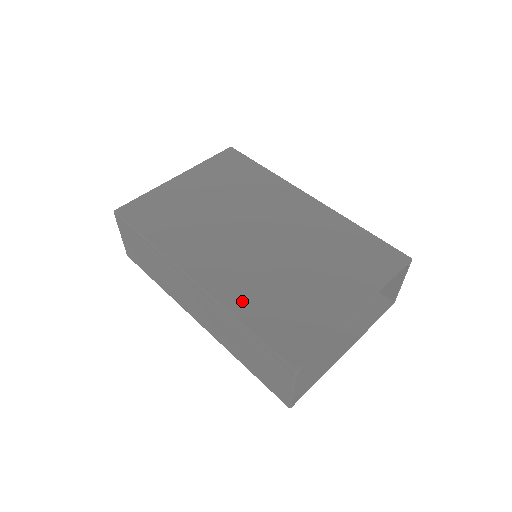
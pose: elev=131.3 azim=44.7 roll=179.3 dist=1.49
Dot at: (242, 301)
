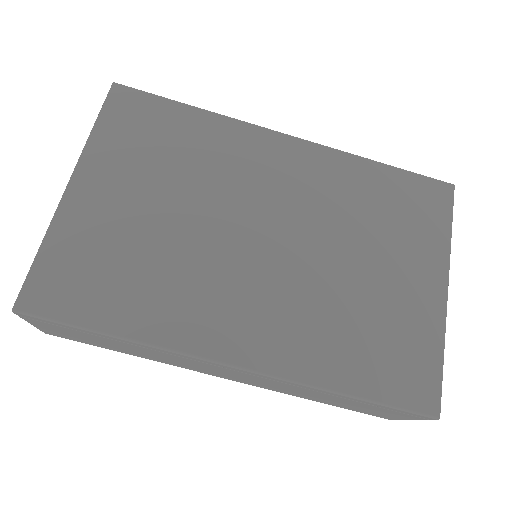
Dot at: (322, 361)
